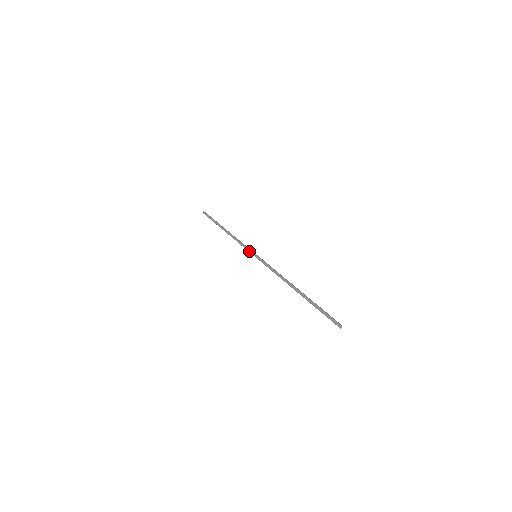
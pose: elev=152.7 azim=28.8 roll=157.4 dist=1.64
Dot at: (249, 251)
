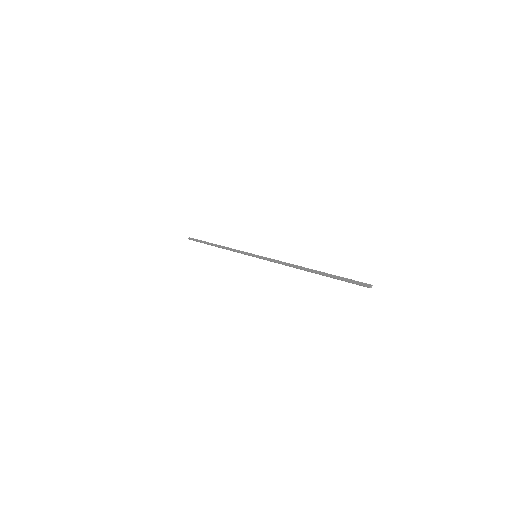
Dot at: (247, 254)
